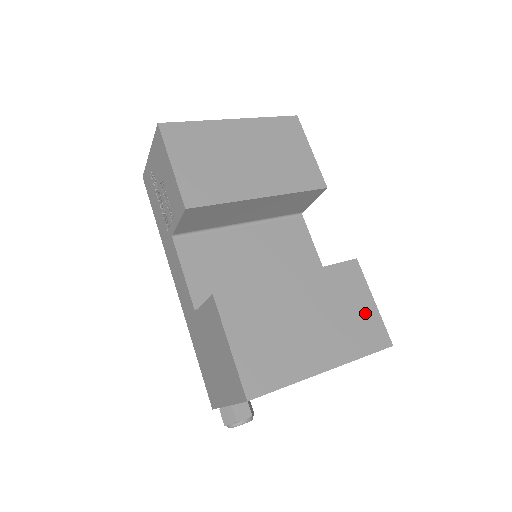
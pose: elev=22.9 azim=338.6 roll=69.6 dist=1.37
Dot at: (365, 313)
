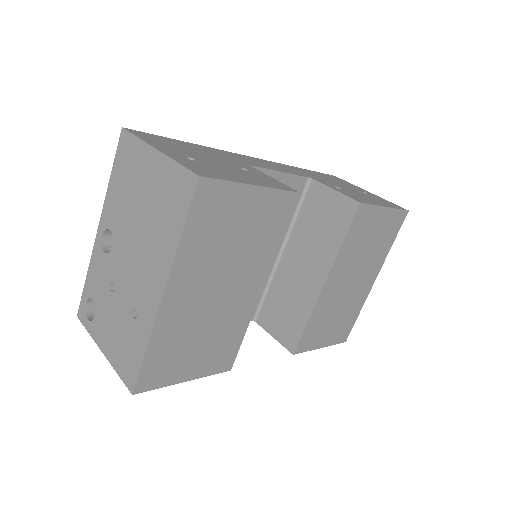
Dot at: (383, 224)
